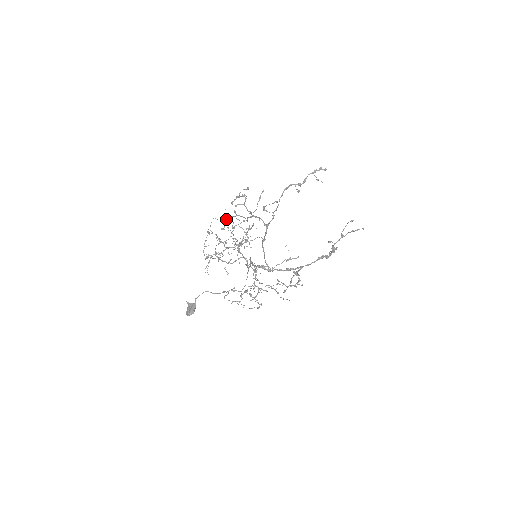
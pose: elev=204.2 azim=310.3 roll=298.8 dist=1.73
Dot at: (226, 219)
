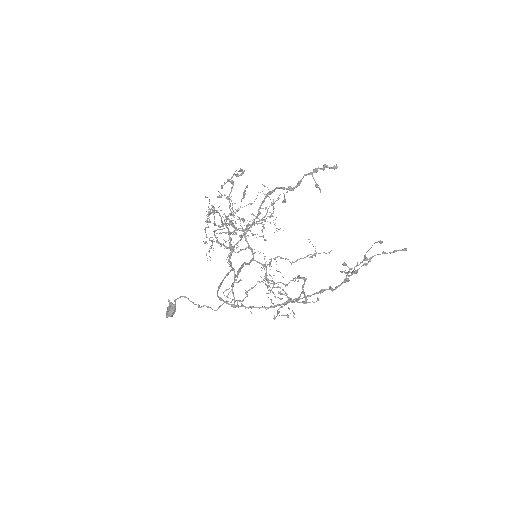
Dot at: (208, 211)
